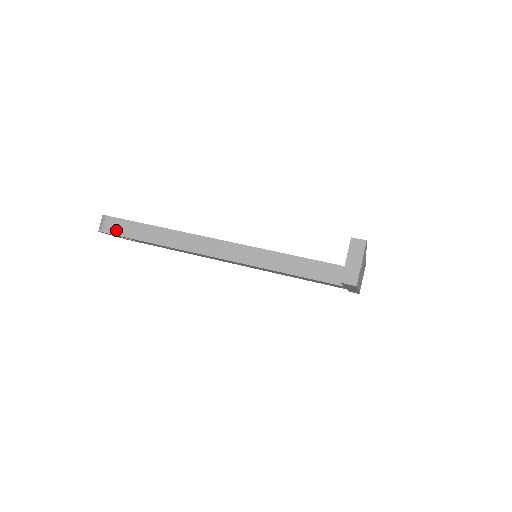
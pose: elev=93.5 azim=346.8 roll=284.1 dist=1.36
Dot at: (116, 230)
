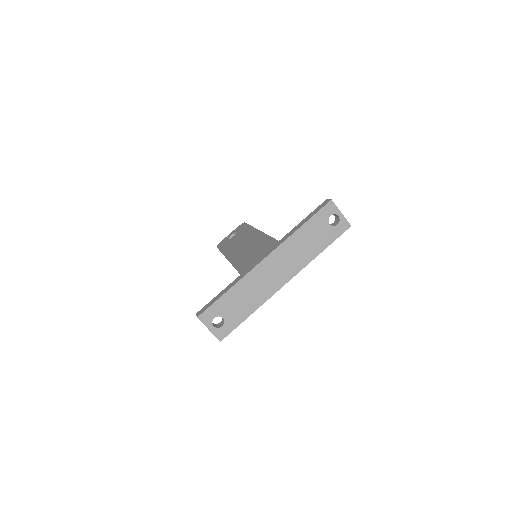
Dot at: occluded
